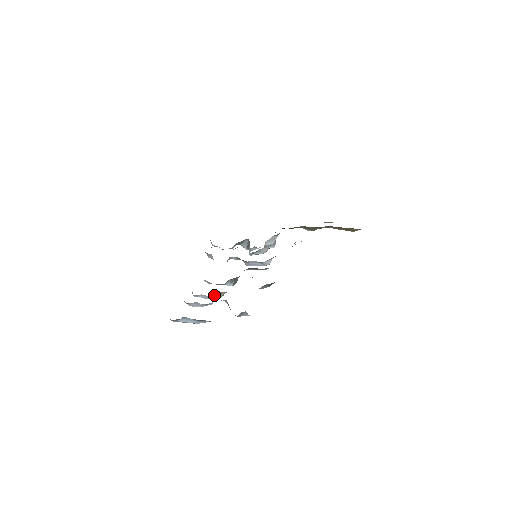
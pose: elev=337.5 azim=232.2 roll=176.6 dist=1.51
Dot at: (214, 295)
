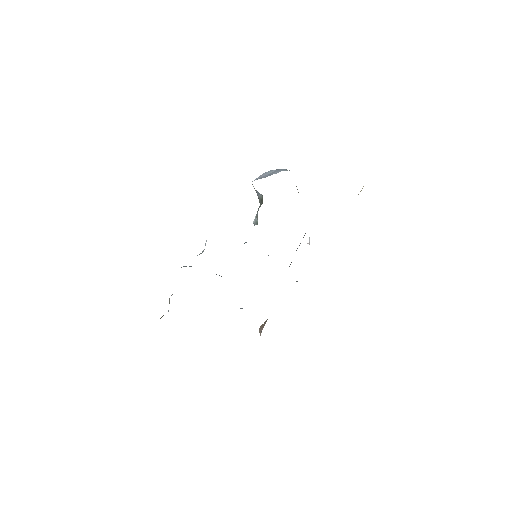
Dot at: occluded
